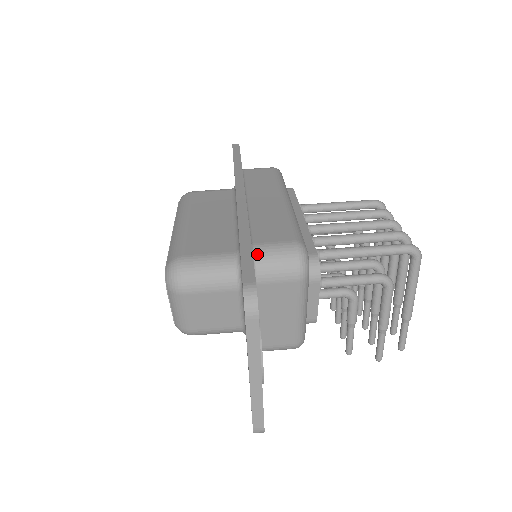
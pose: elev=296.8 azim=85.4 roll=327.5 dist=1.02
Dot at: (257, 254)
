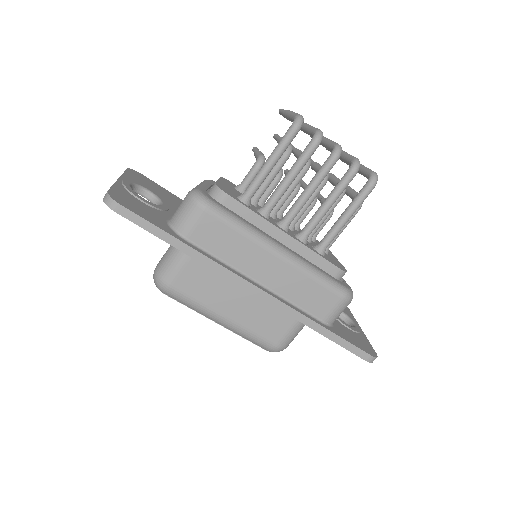
Dot at: (331, 323)
